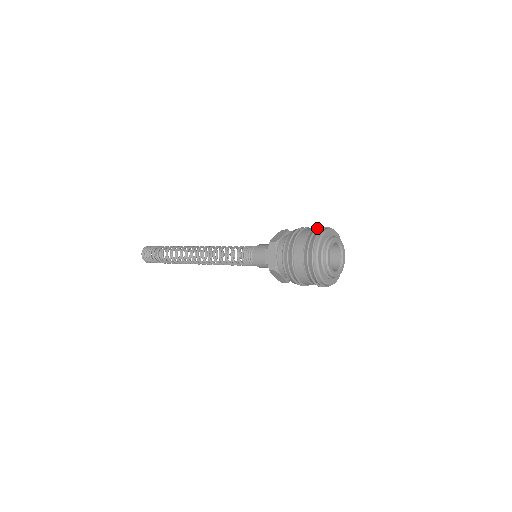
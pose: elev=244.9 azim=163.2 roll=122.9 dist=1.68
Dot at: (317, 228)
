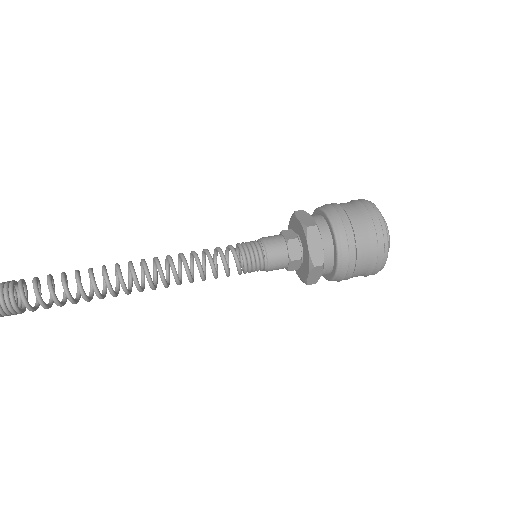
Dot at: occluded
